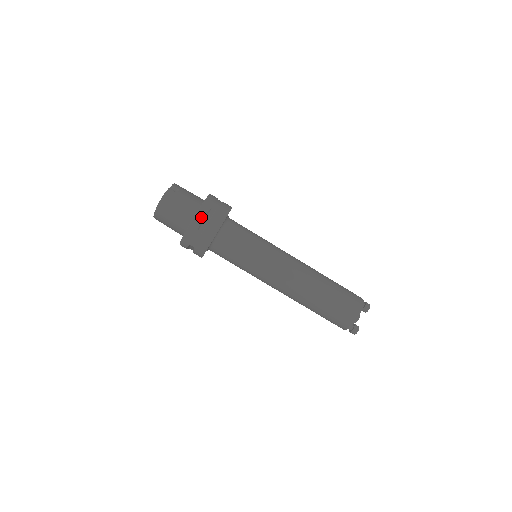
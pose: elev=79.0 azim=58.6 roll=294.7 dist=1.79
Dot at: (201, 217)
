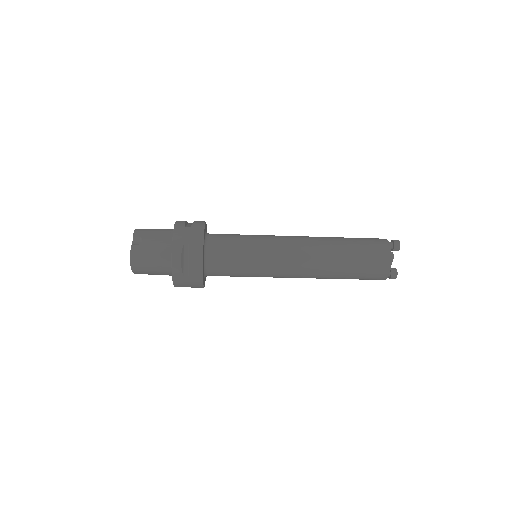
Dot at: (178, 262)
